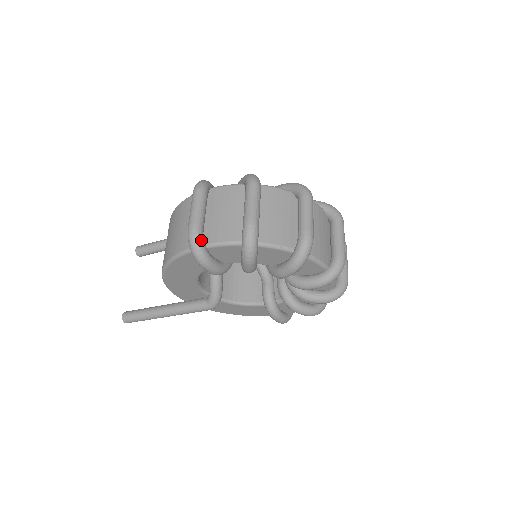
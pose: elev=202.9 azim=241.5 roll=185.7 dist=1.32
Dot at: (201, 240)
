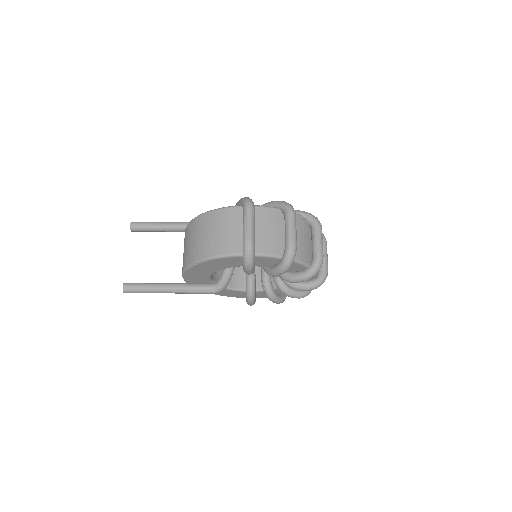
Dot at: (254, 251)
